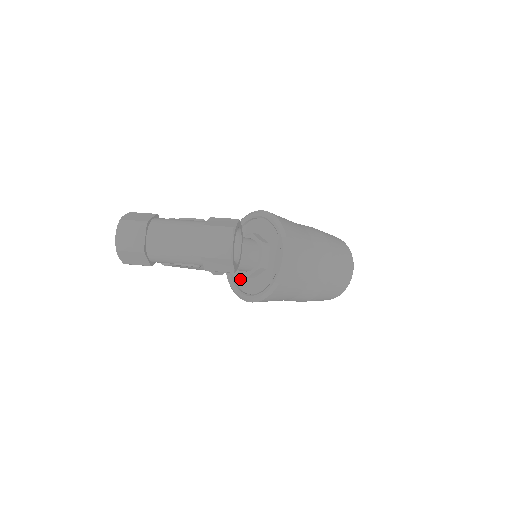
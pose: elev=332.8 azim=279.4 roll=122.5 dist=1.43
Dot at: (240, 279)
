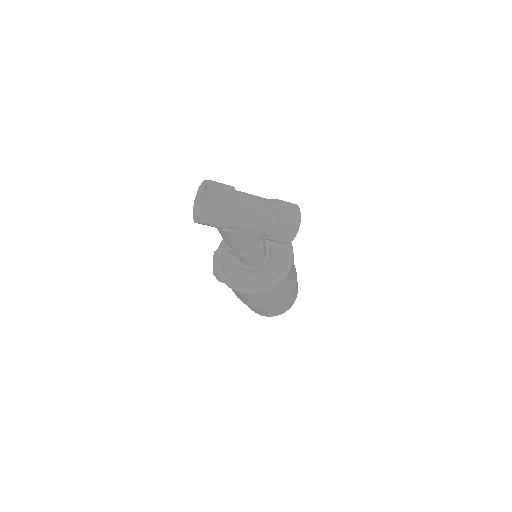
Dot at: (238, 277)
